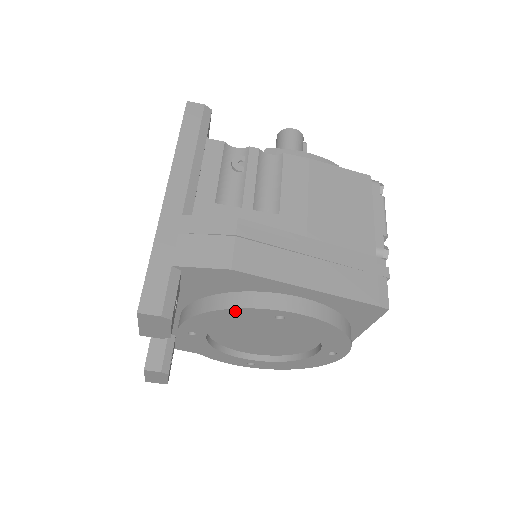
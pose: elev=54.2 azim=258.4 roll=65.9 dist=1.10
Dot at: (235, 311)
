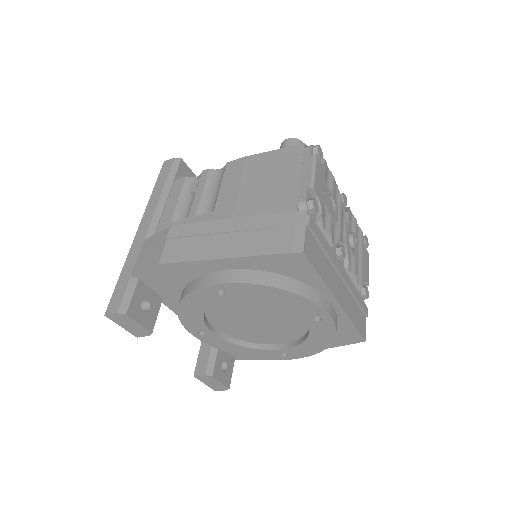
Dot at: (189, 299)
